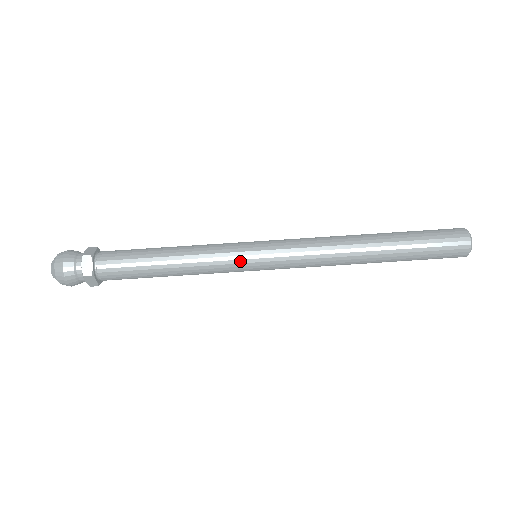
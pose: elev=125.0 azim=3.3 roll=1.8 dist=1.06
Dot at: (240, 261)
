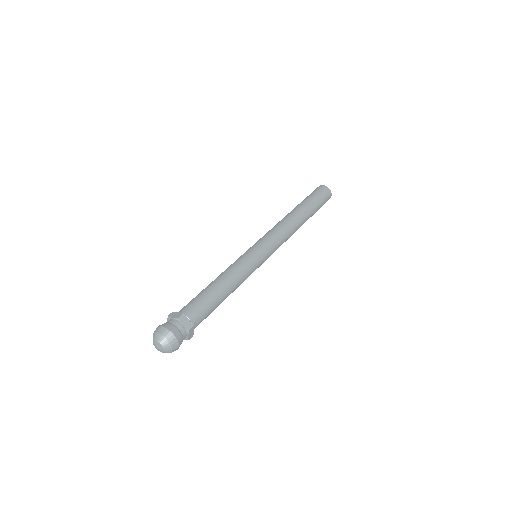
Dot at: (257, 261)
